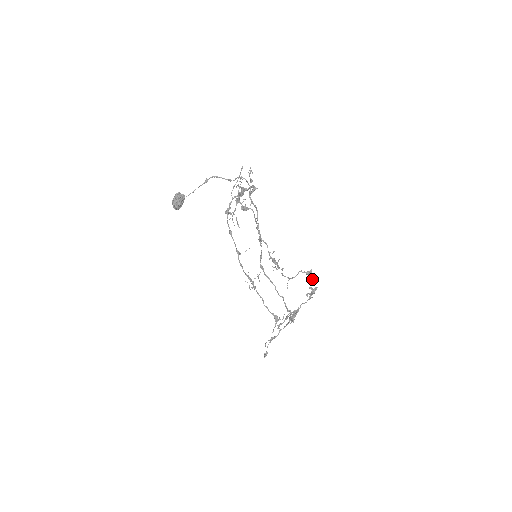
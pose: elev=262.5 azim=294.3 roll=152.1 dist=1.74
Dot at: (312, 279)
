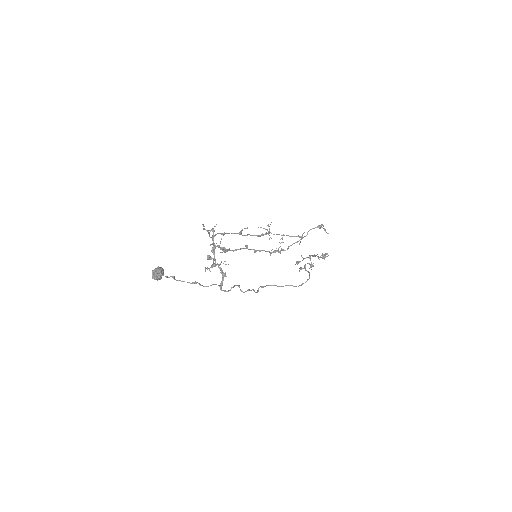
Dot at: occluded
